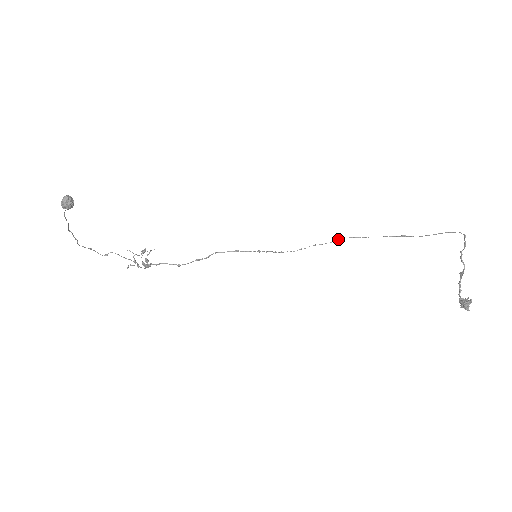
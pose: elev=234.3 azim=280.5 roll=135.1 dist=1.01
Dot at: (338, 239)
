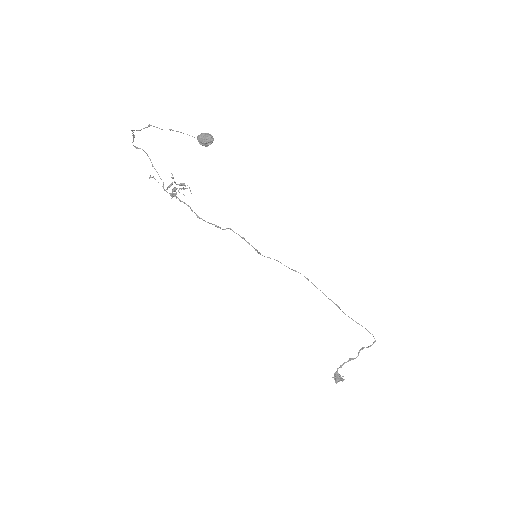
Dot at: (295, 270)
